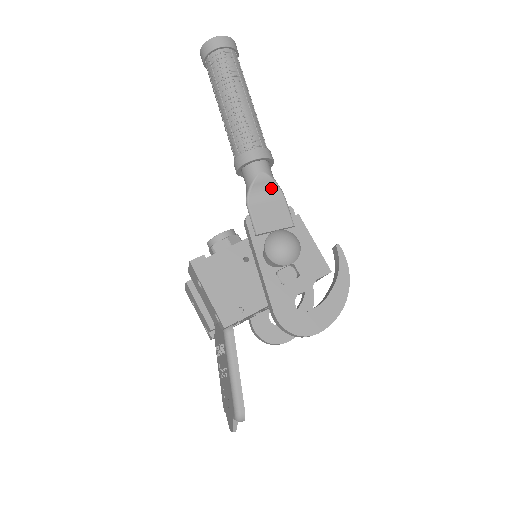
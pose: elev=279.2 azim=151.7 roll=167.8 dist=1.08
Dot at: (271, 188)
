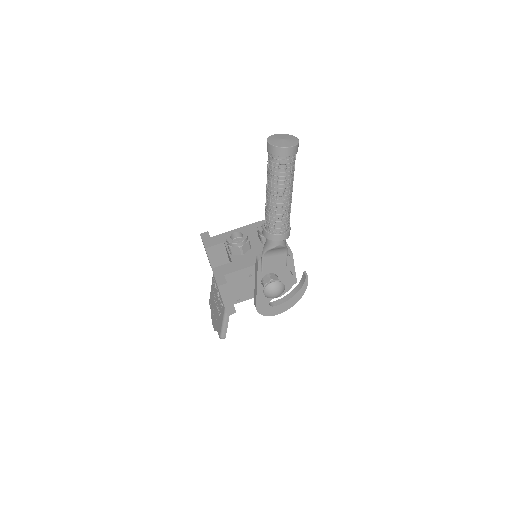
Dot at: (281, 249)
